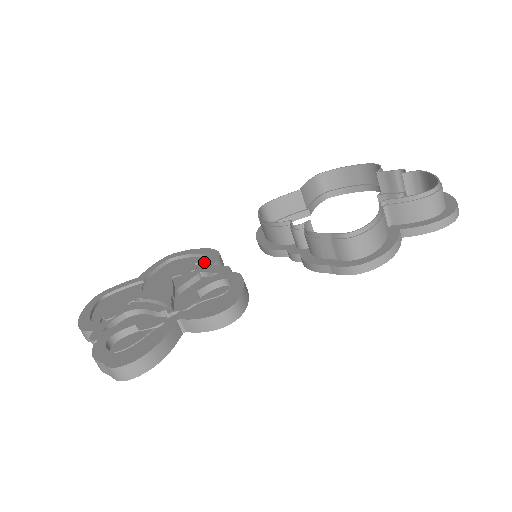
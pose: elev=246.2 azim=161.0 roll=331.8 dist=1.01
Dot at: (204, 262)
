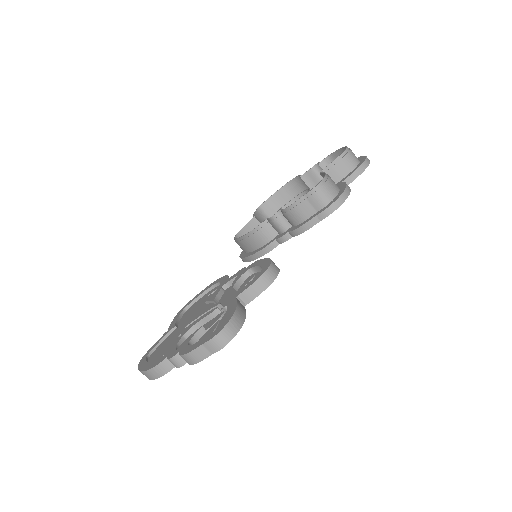
Dot at: occluded
